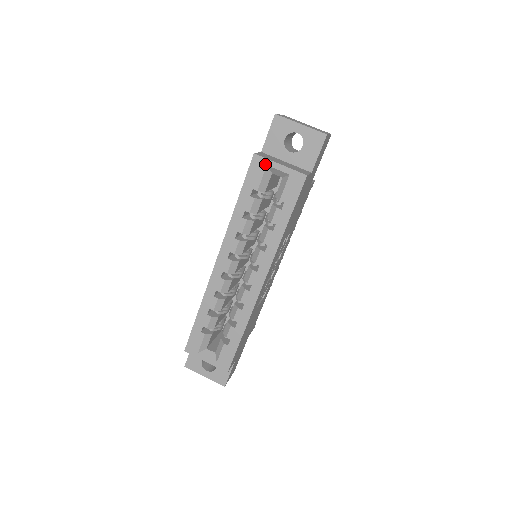
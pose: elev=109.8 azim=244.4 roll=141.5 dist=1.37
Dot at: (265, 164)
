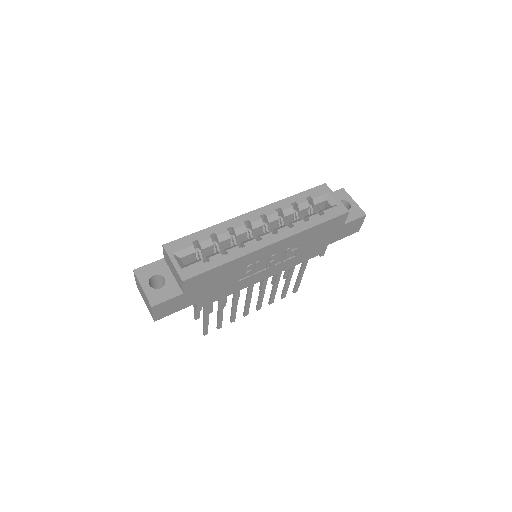
Dot at: (328, 191)
